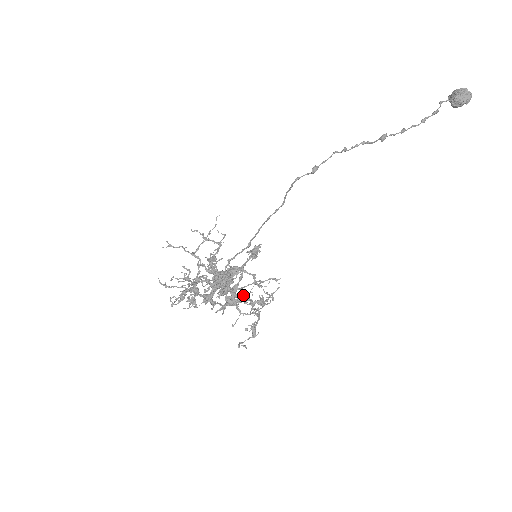
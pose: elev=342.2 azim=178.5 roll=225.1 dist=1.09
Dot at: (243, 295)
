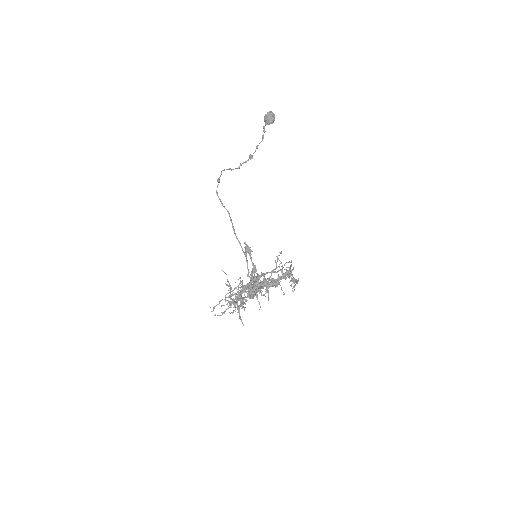
Dot at: (274, 280)
